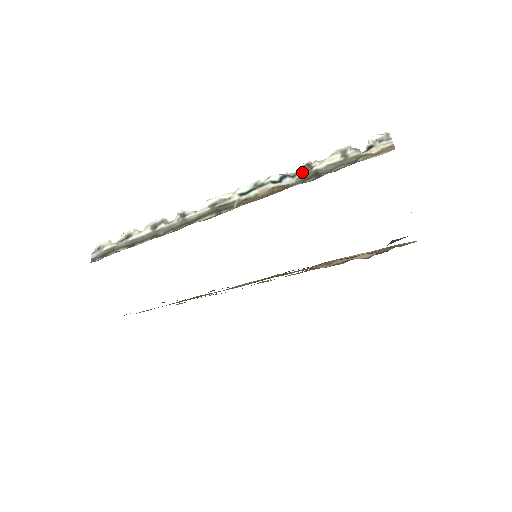
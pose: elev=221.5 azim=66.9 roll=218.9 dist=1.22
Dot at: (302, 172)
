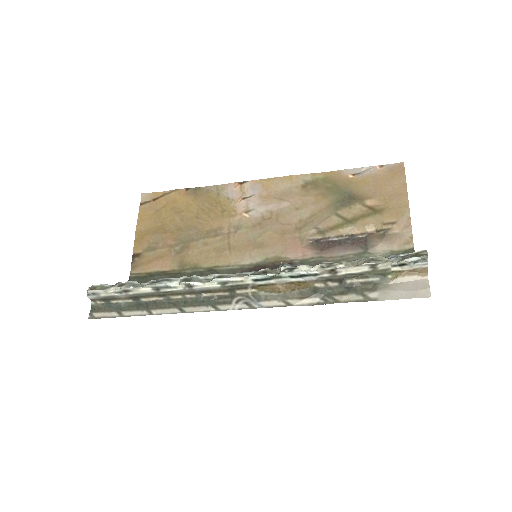
Dot at: (325, 275)
